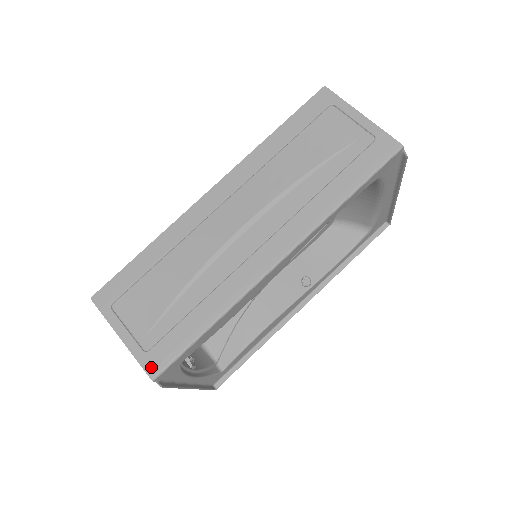
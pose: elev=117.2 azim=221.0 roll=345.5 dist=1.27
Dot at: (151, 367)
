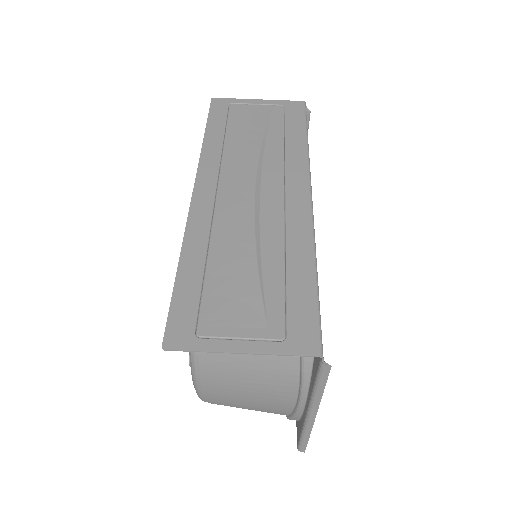
Dot at: (307, 346)
